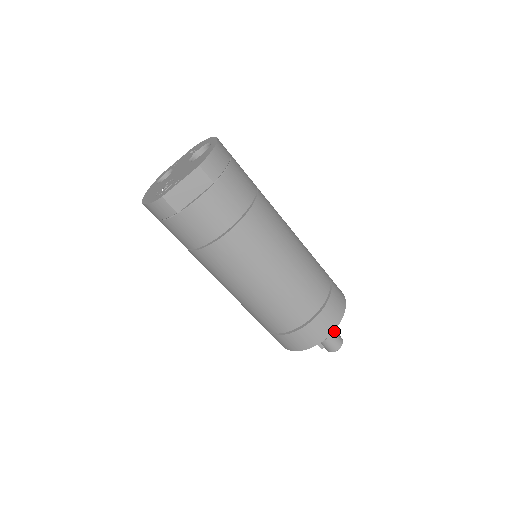
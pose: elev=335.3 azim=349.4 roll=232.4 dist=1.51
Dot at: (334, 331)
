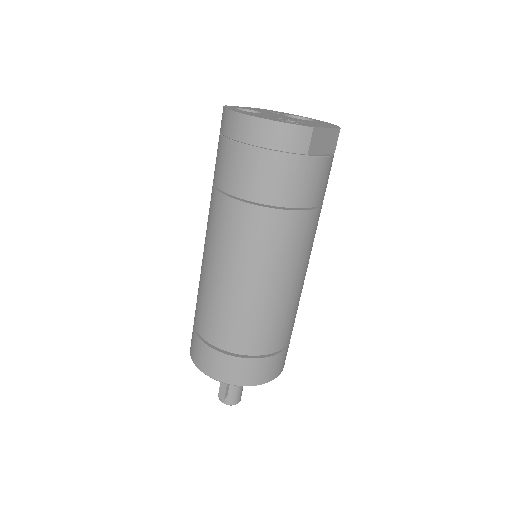
Dot at: occluded
